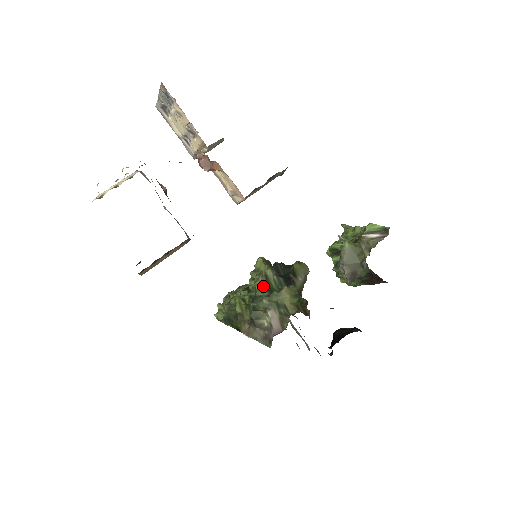
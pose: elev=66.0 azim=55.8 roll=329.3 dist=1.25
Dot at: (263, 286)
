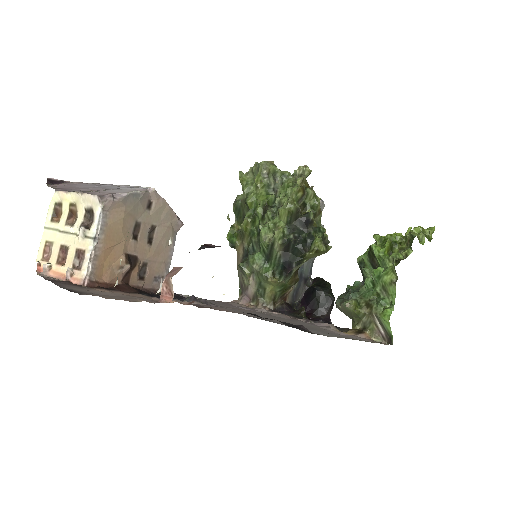
Dot at: (265, 248)
